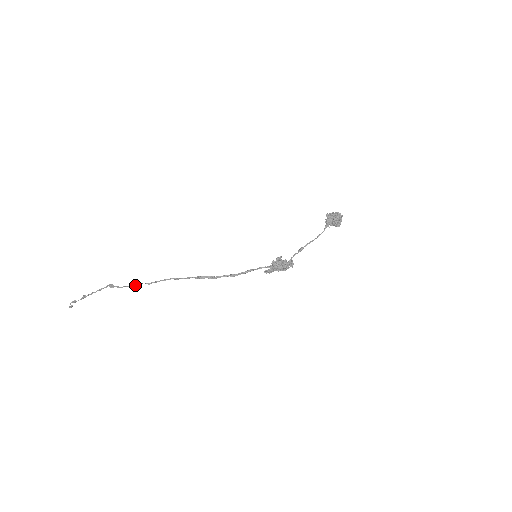
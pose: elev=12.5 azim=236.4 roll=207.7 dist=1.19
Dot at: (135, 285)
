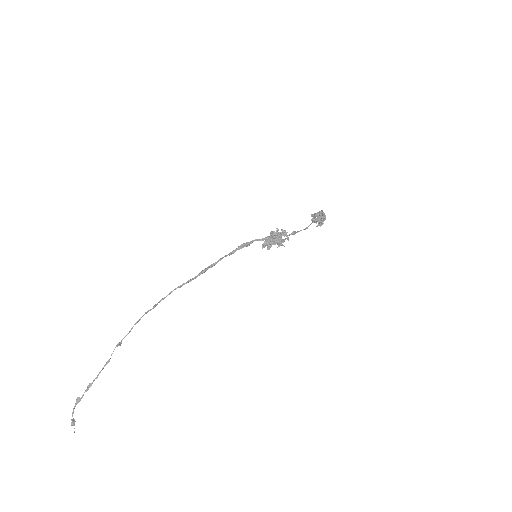
Dot at: occluded
